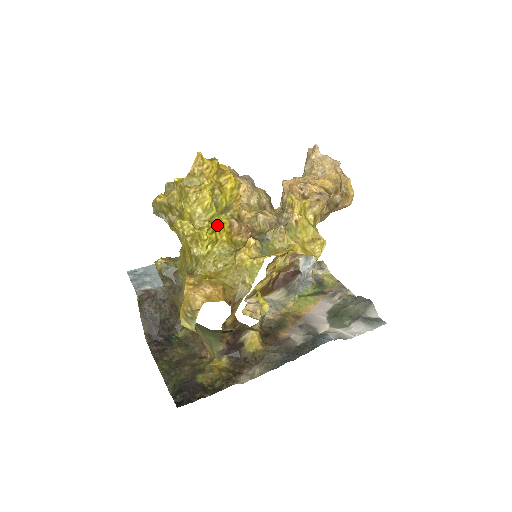
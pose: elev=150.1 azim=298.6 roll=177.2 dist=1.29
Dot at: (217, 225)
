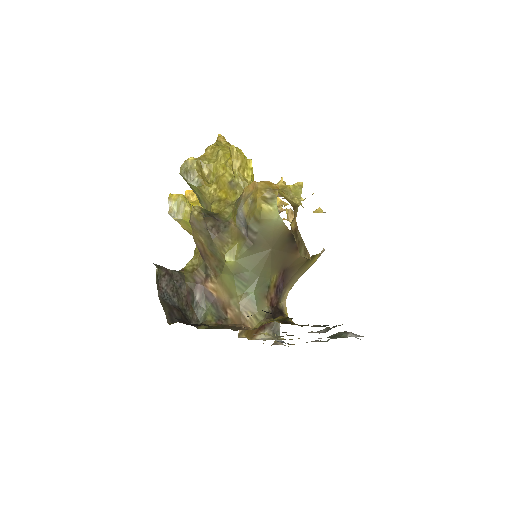
Dot at: occluded
